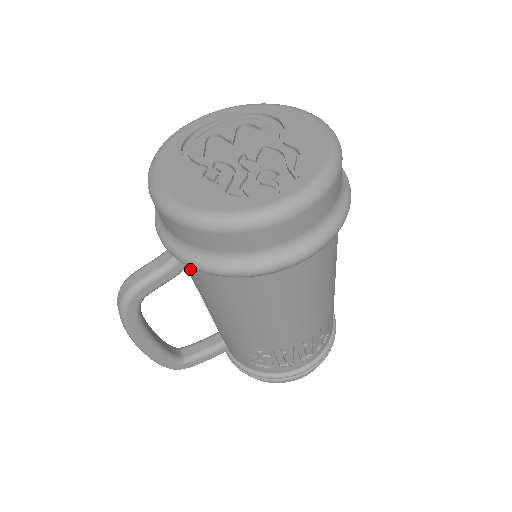
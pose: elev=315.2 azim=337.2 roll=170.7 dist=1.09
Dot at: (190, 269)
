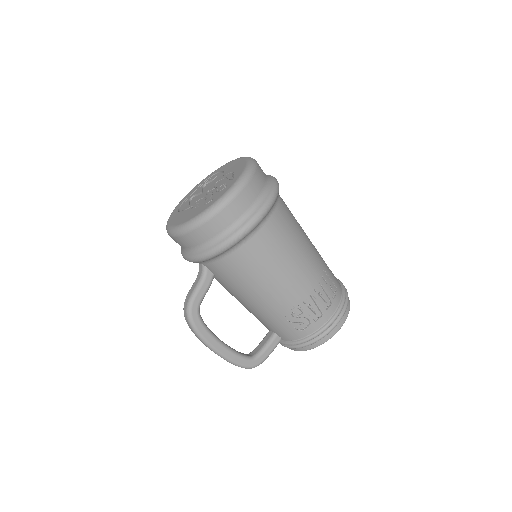
Dot at: (214, 270)
